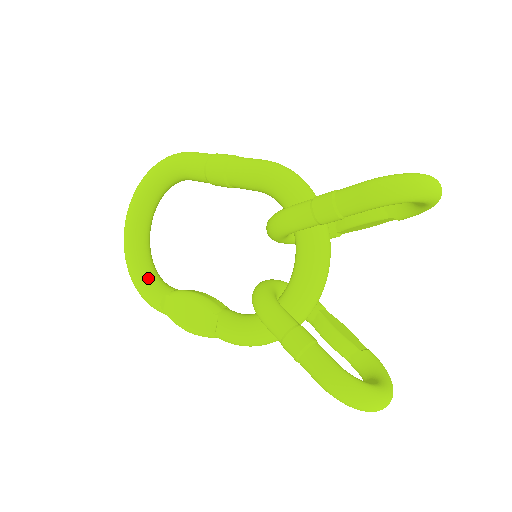
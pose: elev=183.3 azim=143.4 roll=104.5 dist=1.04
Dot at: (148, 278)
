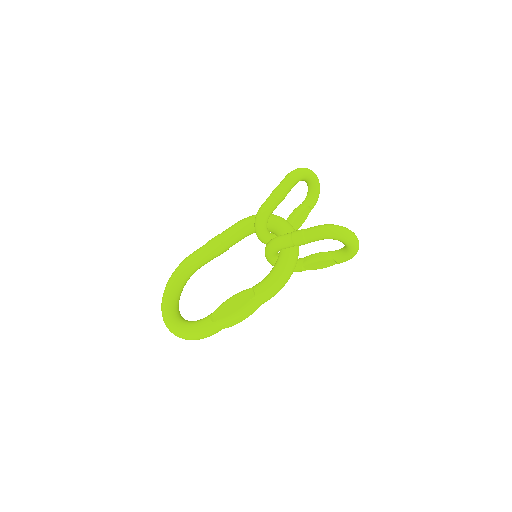
Dot at: (193, 321)
